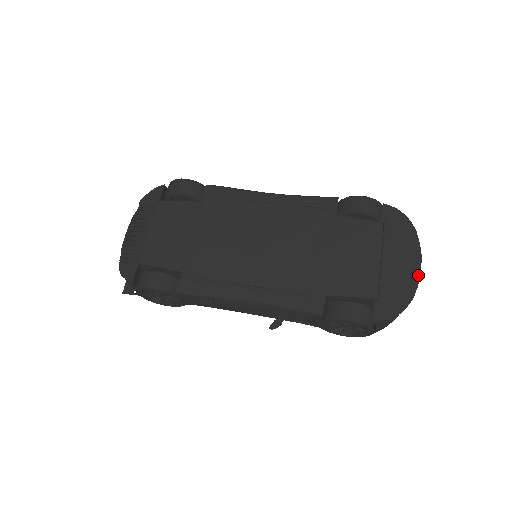
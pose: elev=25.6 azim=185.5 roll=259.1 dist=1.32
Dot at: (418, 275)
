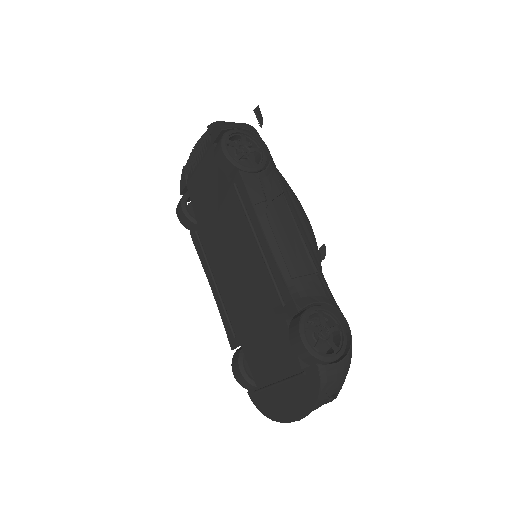
Dot at: (286, 421)
